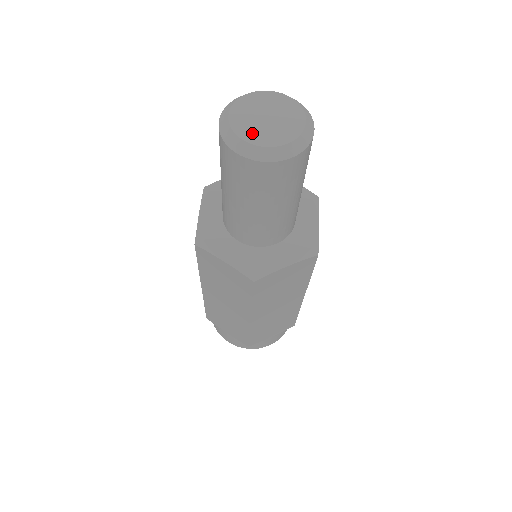
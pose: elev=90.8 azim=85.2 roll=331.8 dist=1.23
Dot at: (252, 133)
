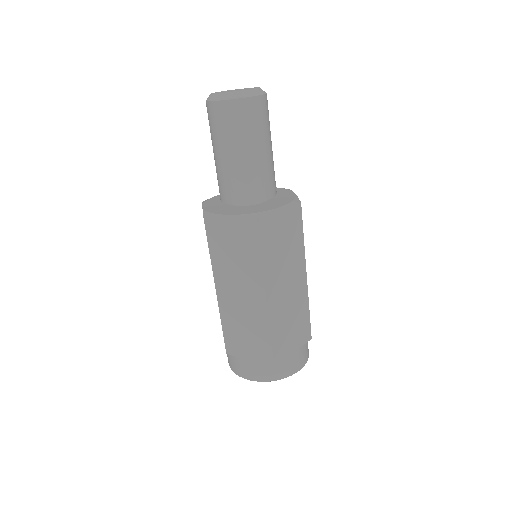
Dot at: occluded
